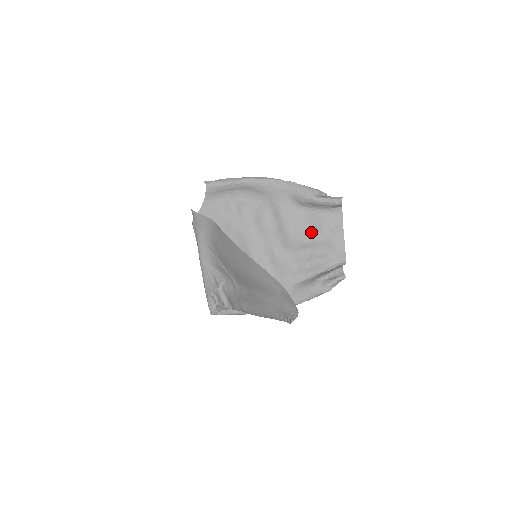
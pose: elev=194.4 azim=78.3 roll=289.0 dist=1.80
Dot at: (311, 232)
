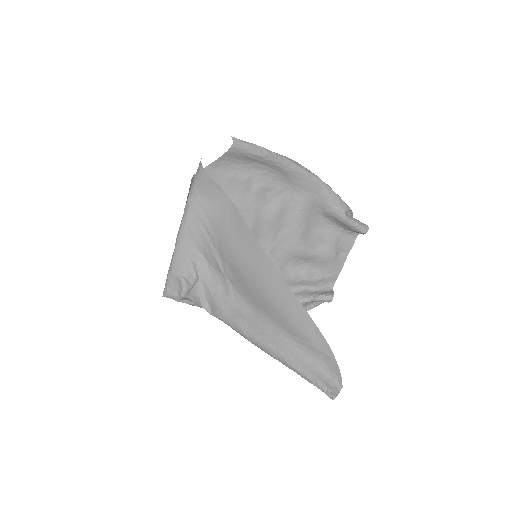
Dot at: (318, 246)
